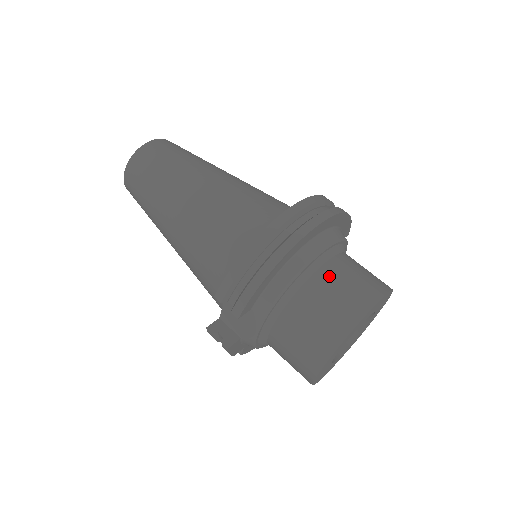
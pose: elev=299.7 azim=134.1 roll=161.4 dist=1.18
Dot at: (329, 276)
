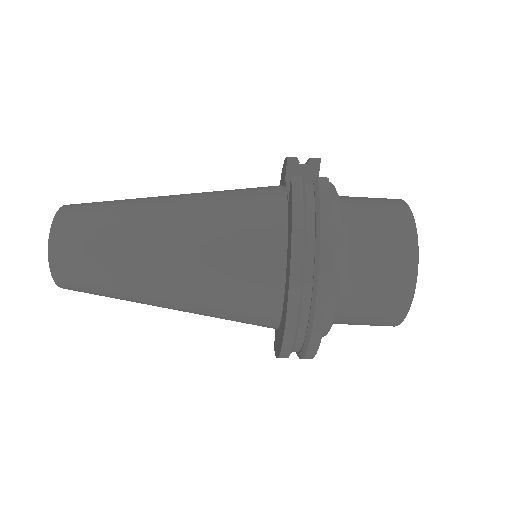
Dot at: (355, 309)
